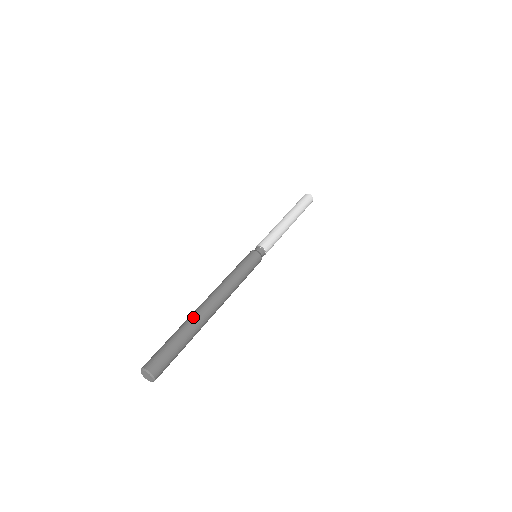
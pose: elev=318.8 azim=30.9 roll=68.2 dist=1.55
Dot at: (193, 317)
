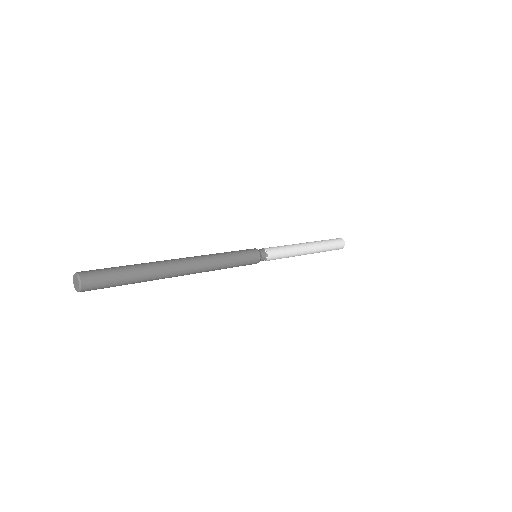
Dot at: (159, 265)
